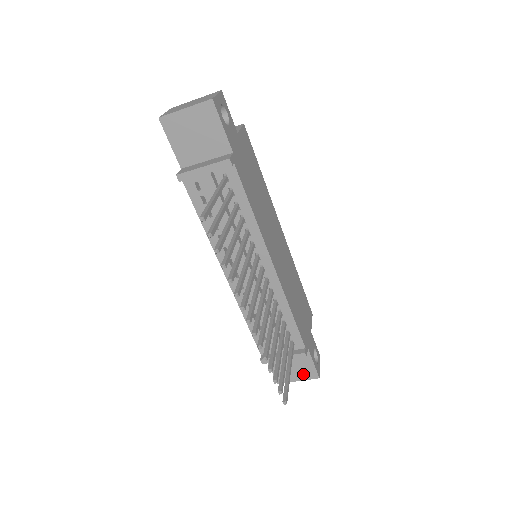
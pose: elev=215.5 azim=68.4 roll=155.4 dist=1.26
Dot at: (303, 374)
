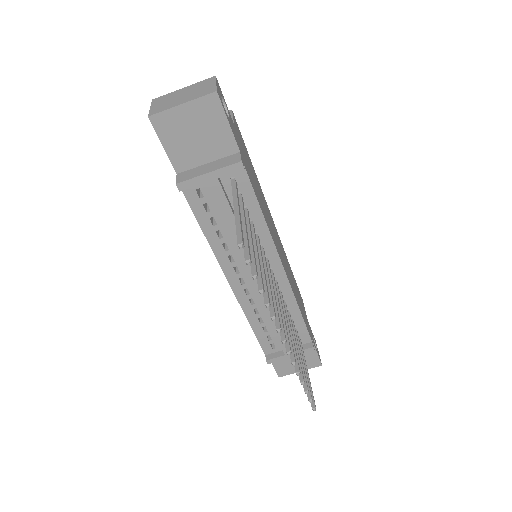
Dot at: (306, 364)
